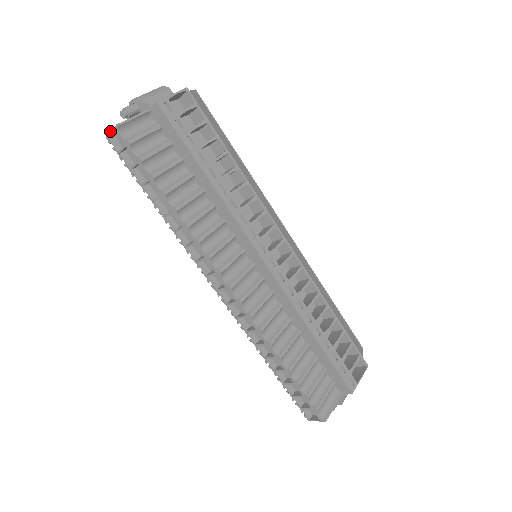
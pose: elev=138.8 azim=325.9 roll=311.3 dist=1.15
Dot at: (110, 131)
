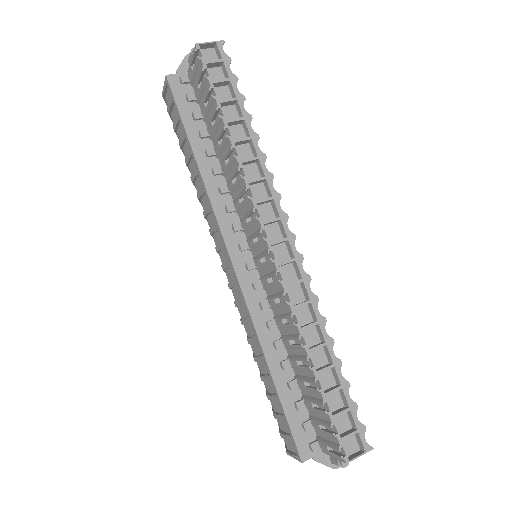
Dot at: occluded
